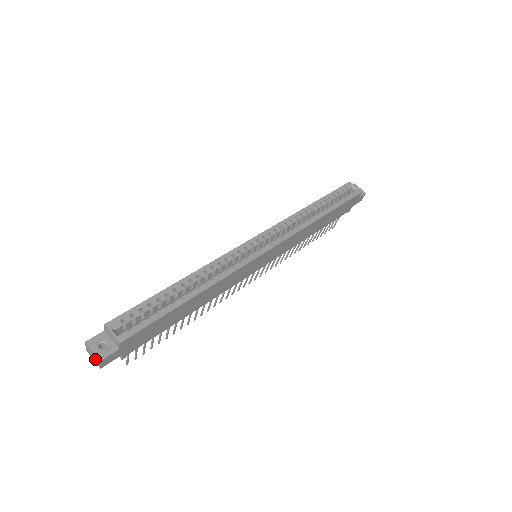
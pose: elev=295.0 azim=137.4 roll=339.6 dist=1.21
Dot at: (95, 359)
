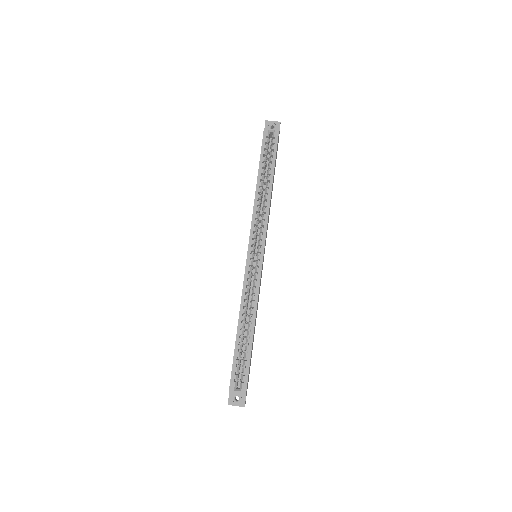
Dot at: occluded
